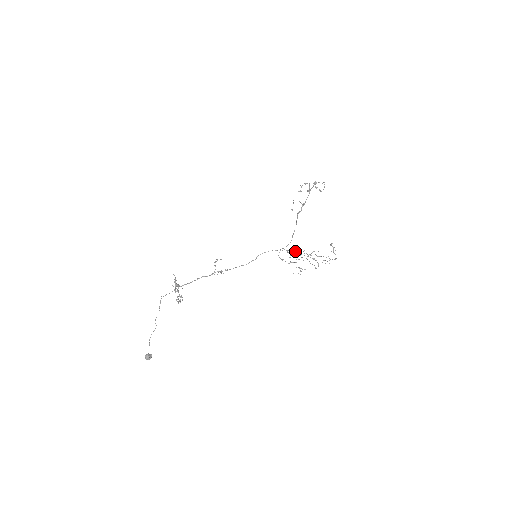
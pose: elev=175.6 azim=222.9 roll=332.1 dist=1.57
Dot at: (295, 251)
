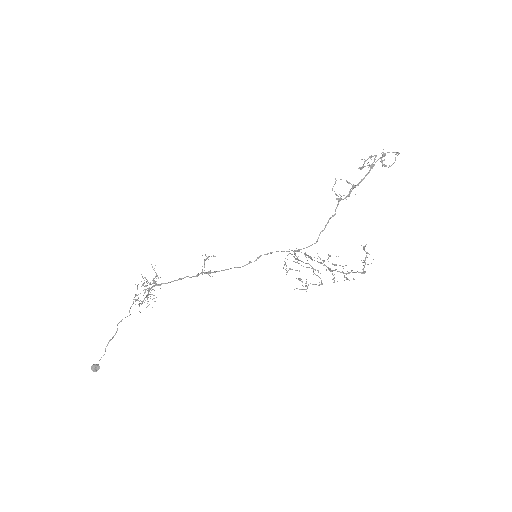
Dot at: occluded
